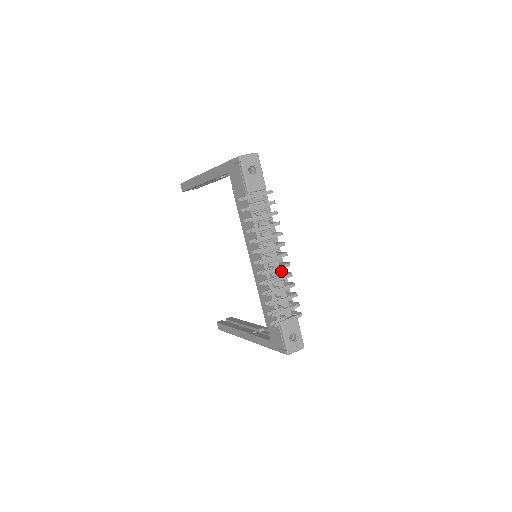
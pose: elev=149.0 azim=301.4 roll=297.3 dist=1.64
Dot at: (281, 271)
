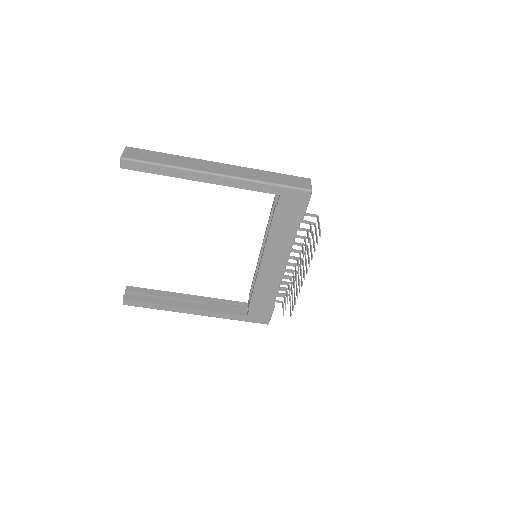
Dot at: occluded
